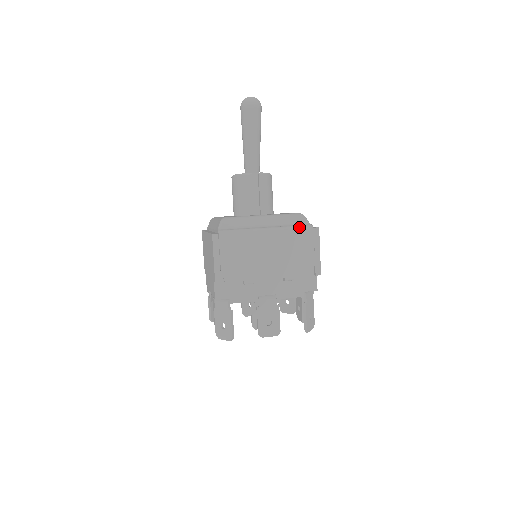
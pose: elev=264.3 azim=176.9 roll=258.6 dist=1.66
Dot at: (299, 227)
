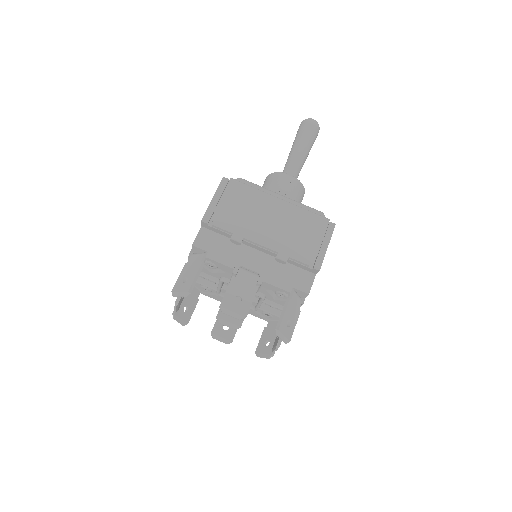
Dot at: (314, 213)
